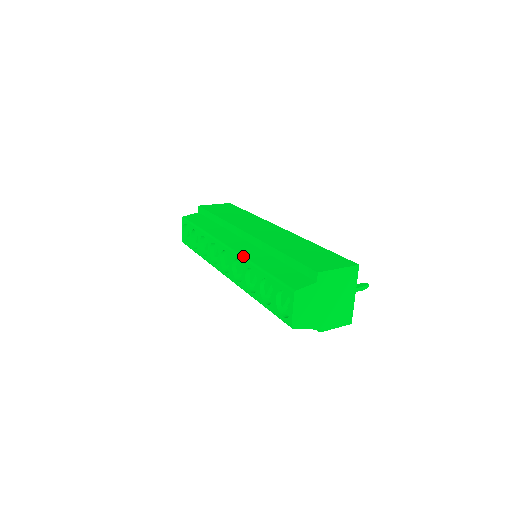
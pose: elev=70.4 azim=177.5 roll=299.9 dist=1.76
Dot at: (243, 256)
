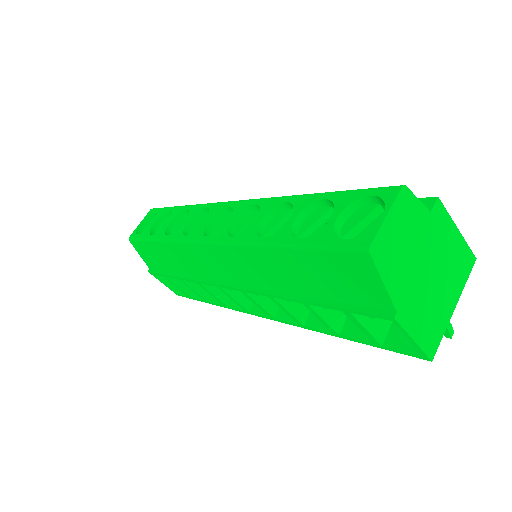
Dot at: occluded
